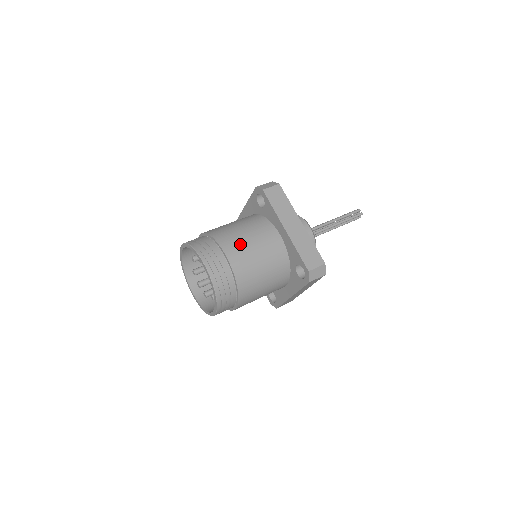
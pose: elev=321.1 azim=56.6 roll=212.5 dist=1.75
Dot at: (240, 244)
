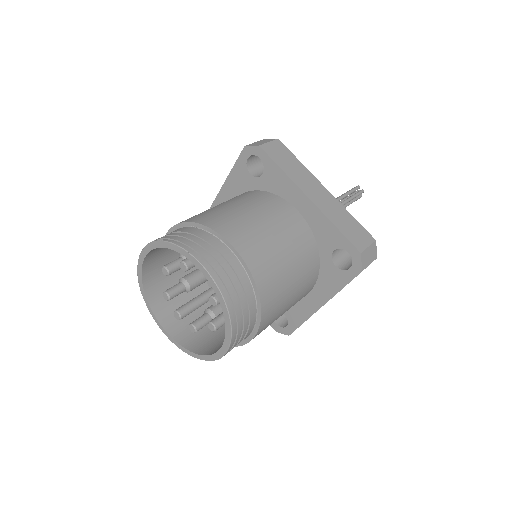
Dot at: (247, 227)
